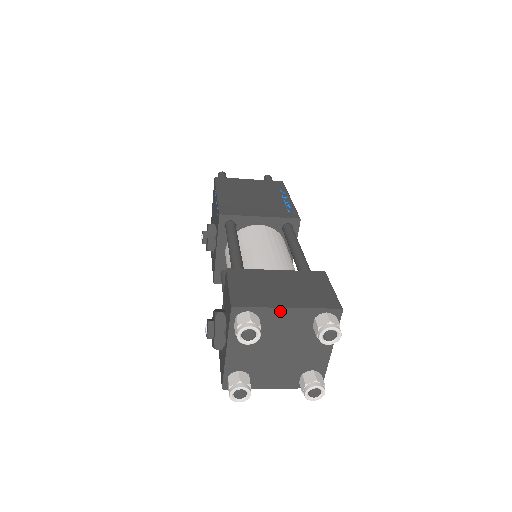
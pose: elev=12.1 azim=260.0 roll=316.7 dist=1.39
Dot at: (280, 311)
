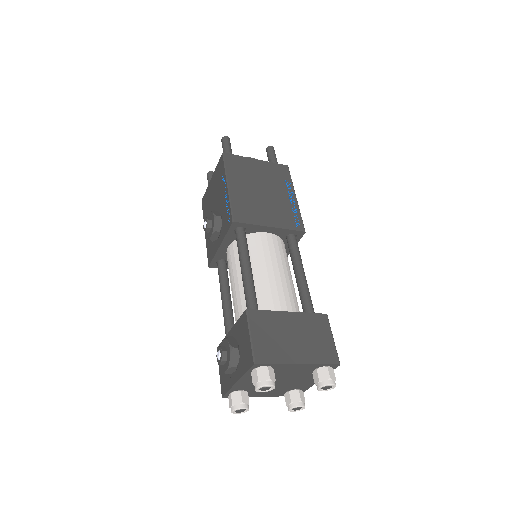
Dot at: (292, 365)
